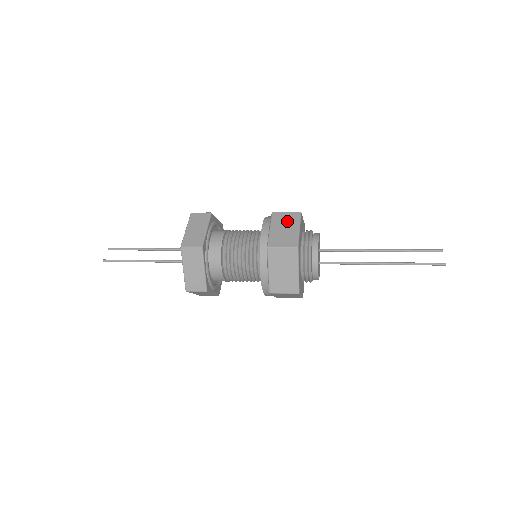
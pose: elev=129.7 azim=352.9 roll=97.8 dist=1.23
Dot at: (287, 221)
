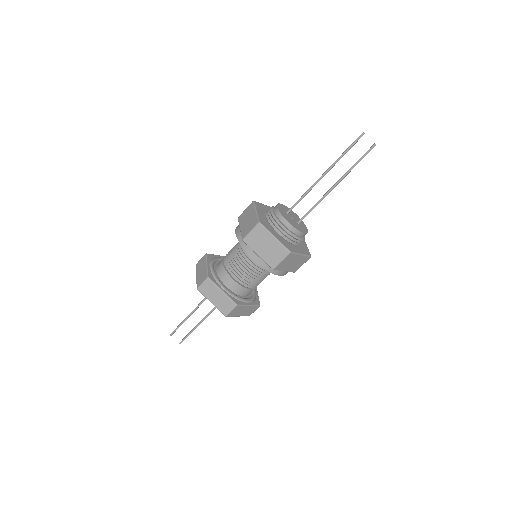
Dot at: (260, 239)
